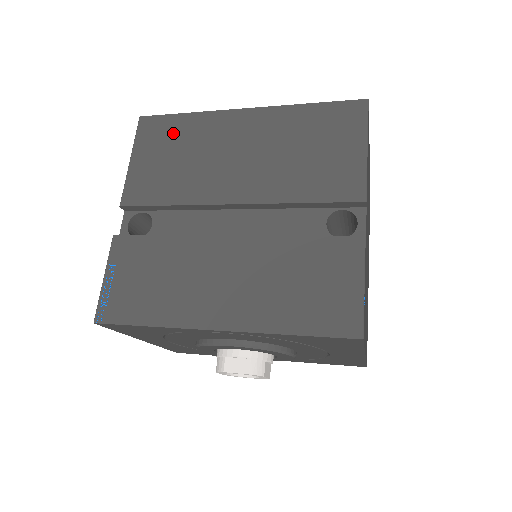
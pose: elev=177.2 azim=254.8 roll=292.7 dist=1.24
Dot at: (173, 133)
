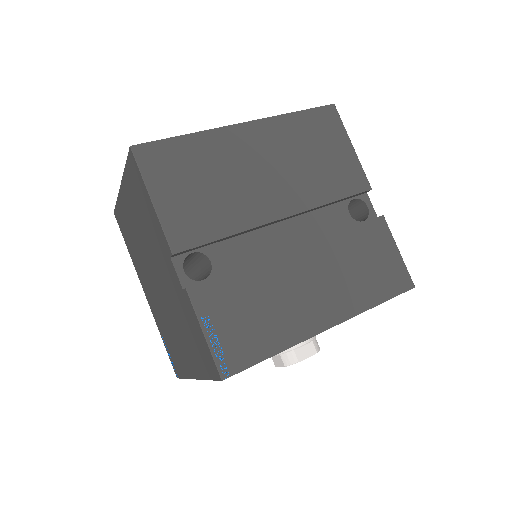
Dot at: (184, 159)
